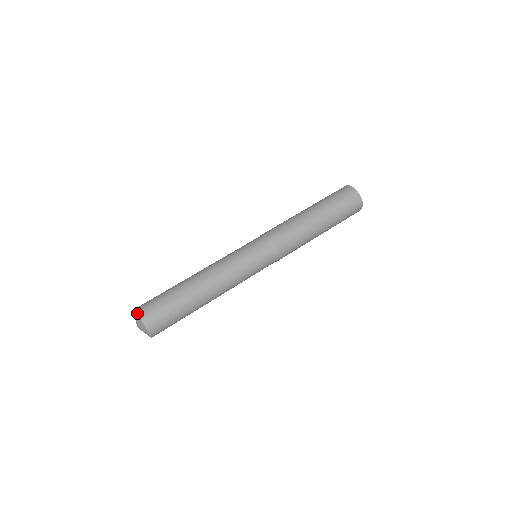
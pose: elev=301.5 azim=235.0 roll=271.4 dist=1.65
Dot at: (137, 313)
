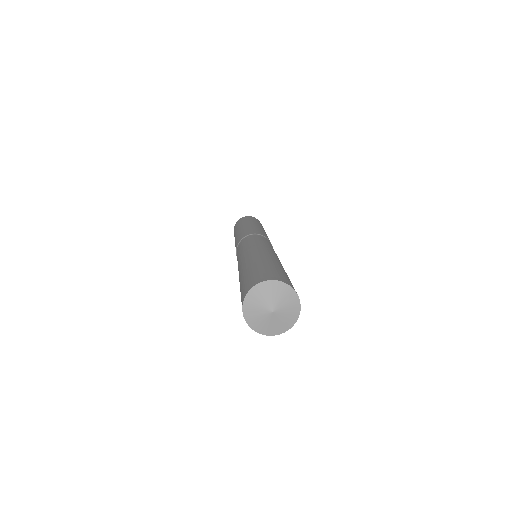
Dot at: (260, 282)
